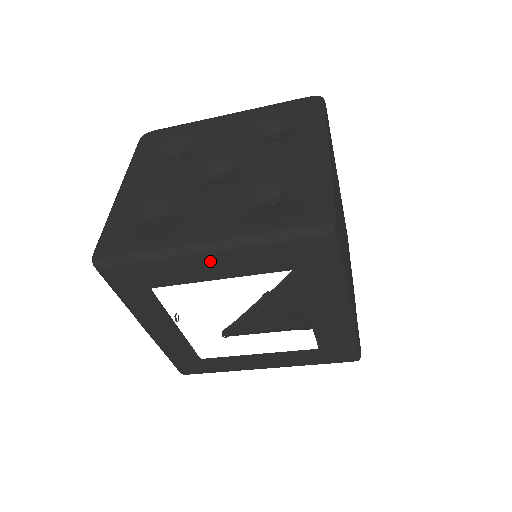
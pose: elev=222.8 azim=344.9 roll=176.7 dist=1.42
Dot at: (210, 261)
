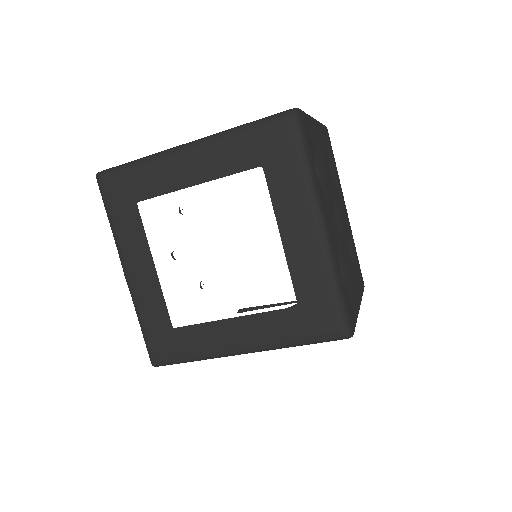
Dot at: (189, 159)
